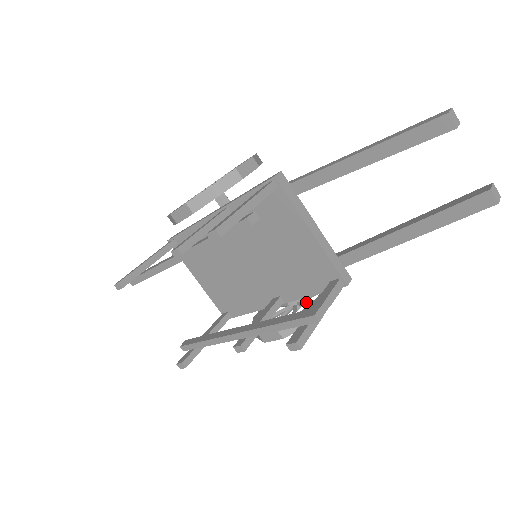
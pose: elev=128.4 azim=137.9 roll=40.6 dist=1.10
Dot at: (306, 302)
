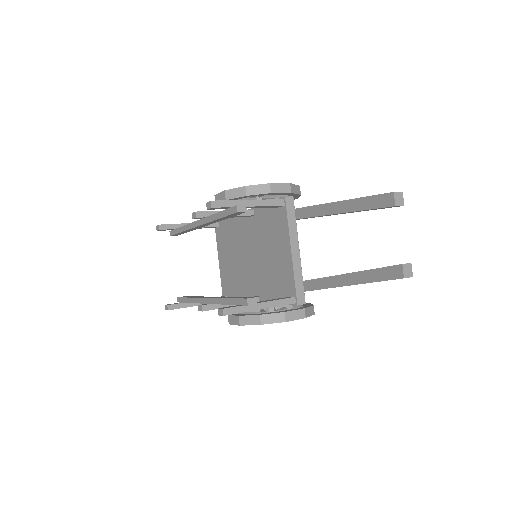
Dot at: occluded
